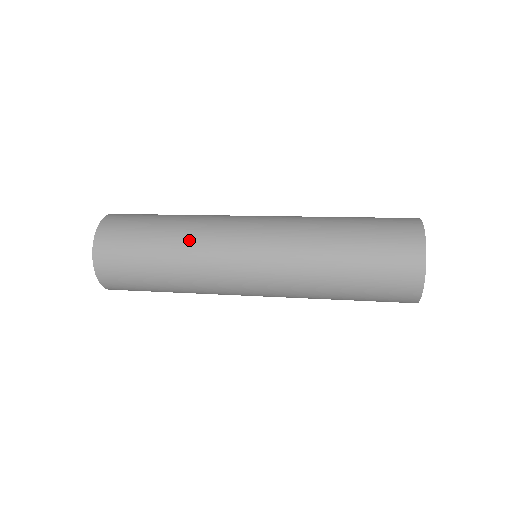
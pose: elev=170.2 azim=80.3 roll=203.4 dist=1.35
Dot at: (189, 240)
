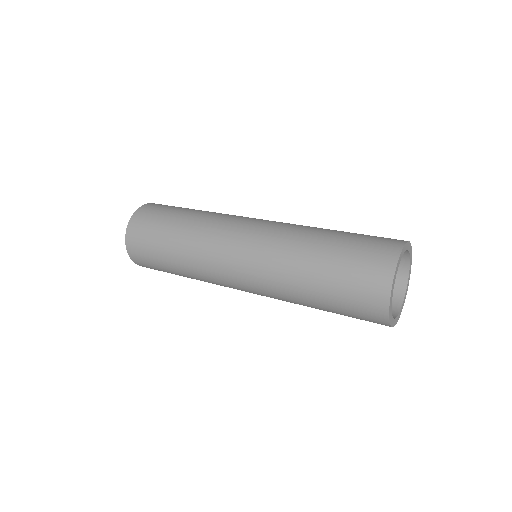
Dot at: (204, 218)
